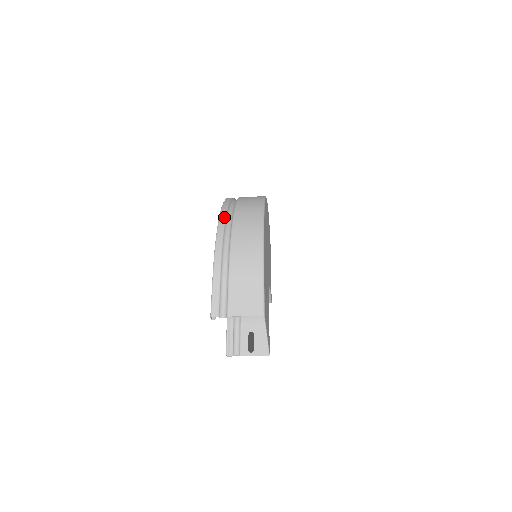
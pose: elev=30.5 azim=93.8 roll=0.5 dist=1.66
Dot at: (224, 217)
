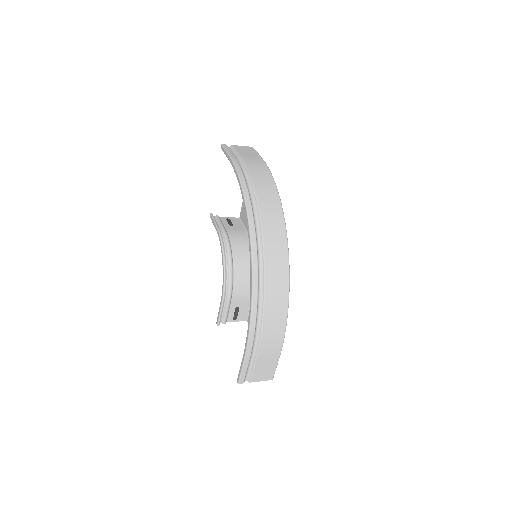
Dot at: (257, 300)
